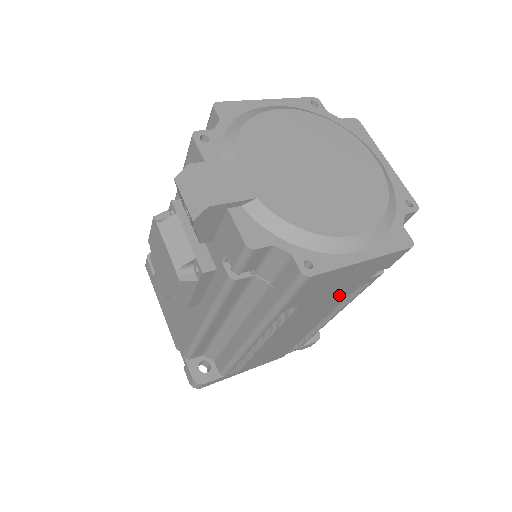
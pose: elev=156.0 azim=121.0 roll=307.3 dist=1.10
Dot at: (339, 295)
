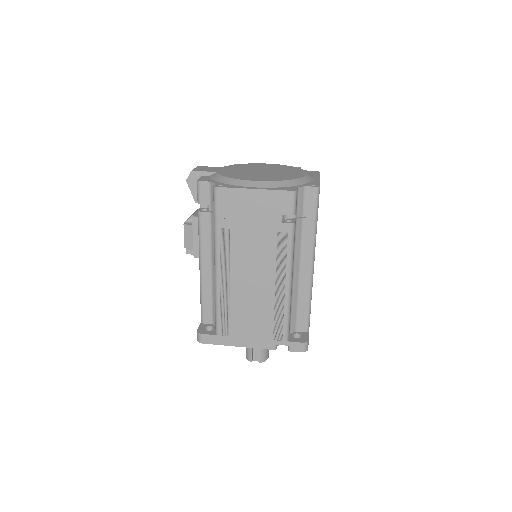
Dot at: (264, 237)
